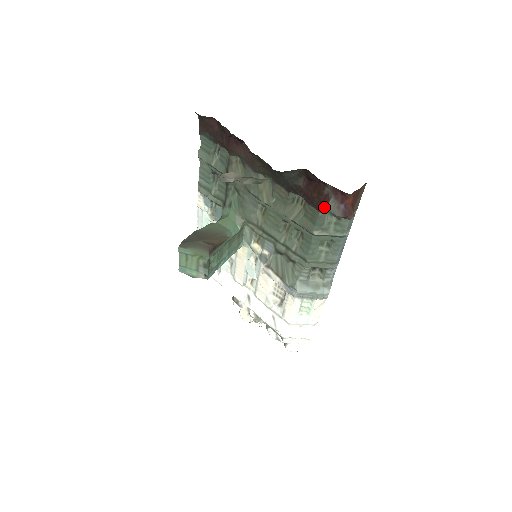
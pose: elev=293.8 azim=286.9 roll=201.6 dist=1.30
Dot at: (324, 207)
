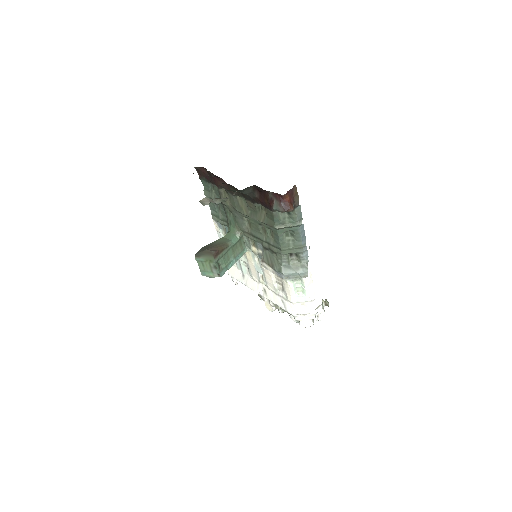
Dot at: (272, 207)
